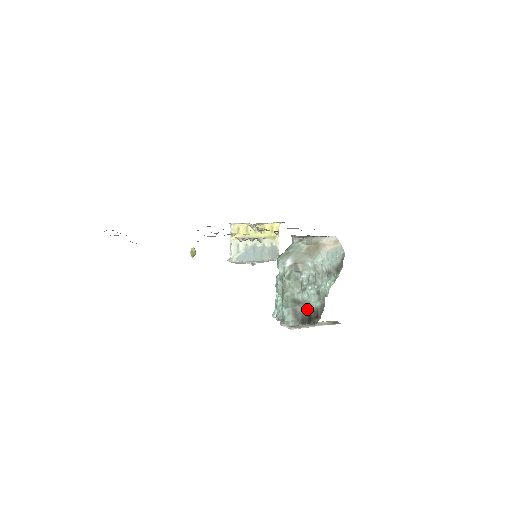
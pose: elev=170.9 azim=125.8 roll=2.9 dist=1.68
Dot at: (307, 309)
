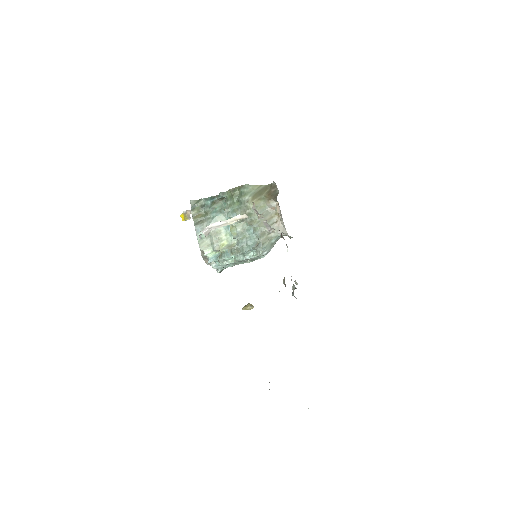
Dot at: occluded
